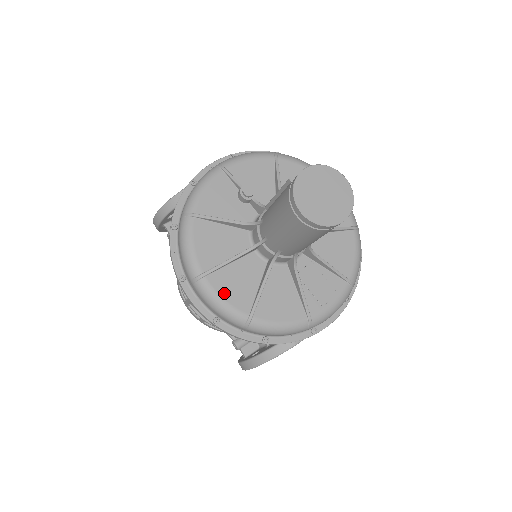
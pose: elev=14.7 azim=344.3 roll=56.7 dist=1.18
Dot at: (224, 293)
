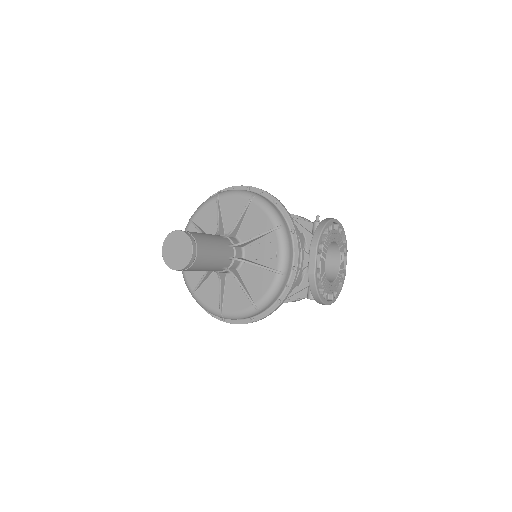
Dot at: (235, 309)
